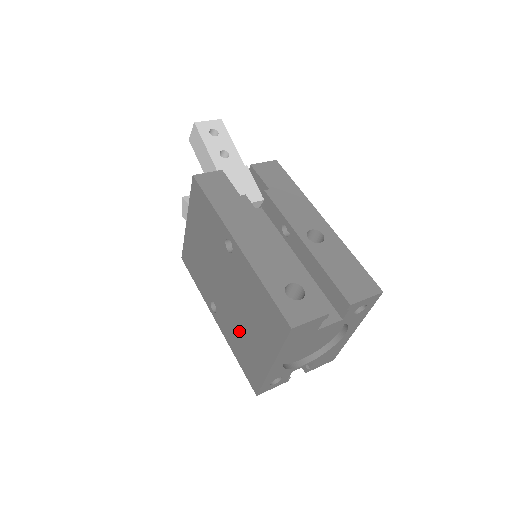
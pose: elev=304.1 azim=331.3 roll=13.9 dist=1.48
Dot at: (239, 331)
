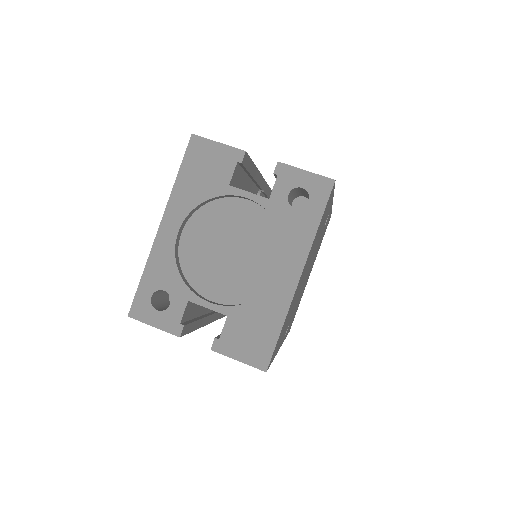
Dot at: occluded
